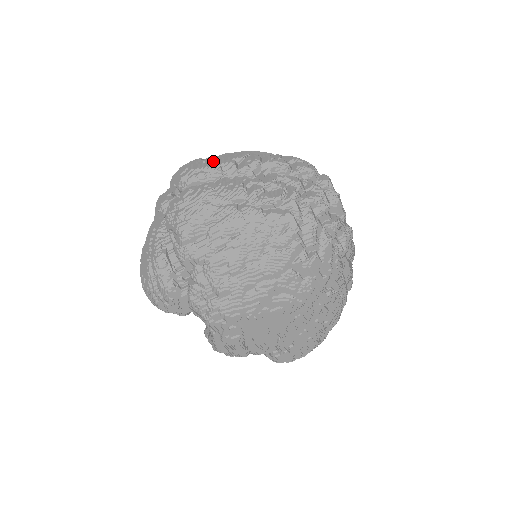
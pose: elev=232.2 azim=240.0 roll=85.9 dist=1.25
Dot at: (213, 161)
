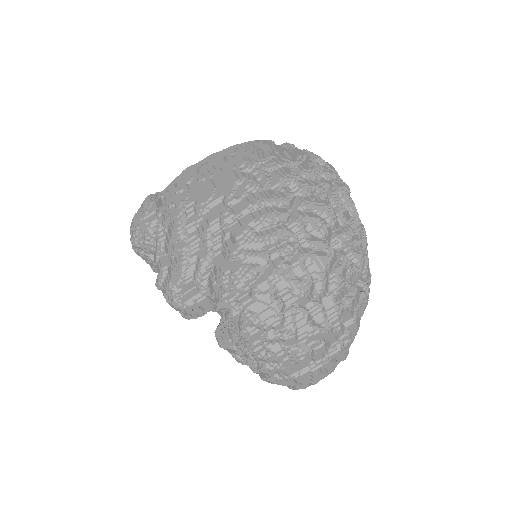
Dot at: occluded
